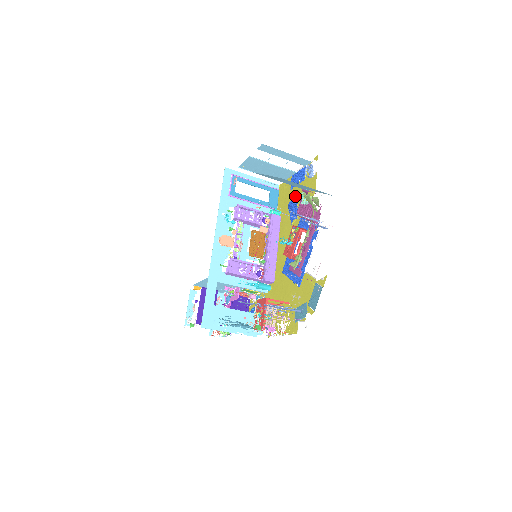
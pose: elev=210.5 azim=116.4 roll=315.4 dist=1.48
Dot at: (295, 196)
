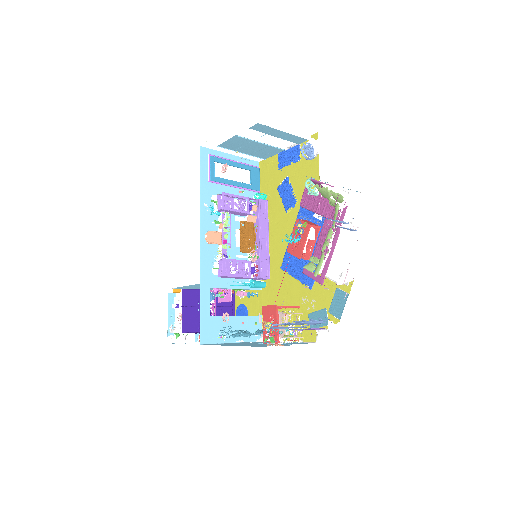
Dot at: (288, 179)
